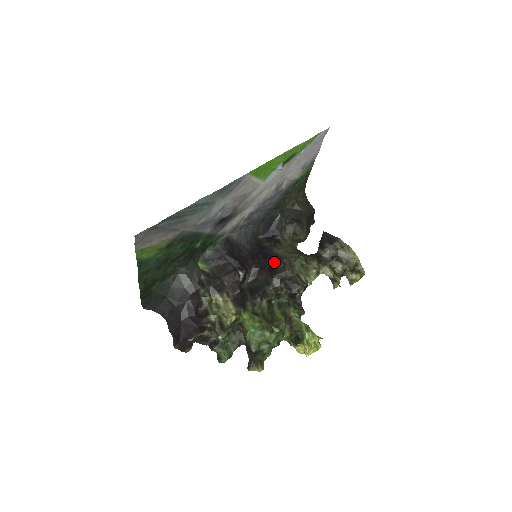
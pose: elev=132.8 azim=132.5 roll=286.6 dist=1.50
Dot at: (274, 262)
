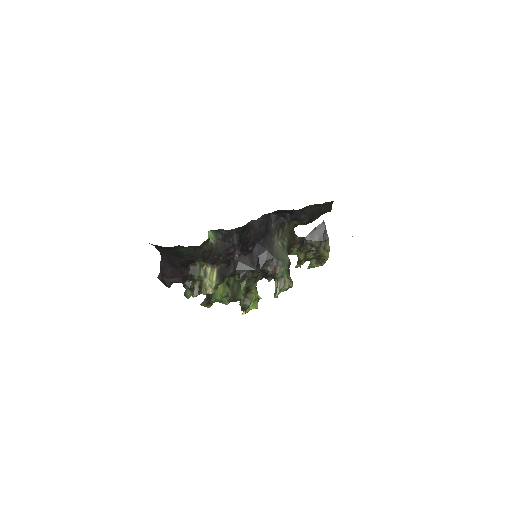
Dot at: (267, 256)
